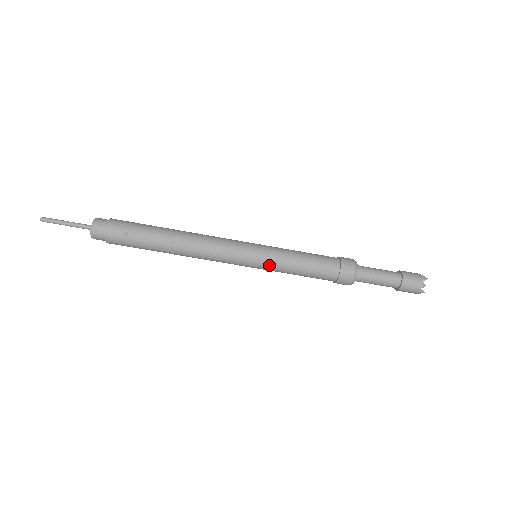
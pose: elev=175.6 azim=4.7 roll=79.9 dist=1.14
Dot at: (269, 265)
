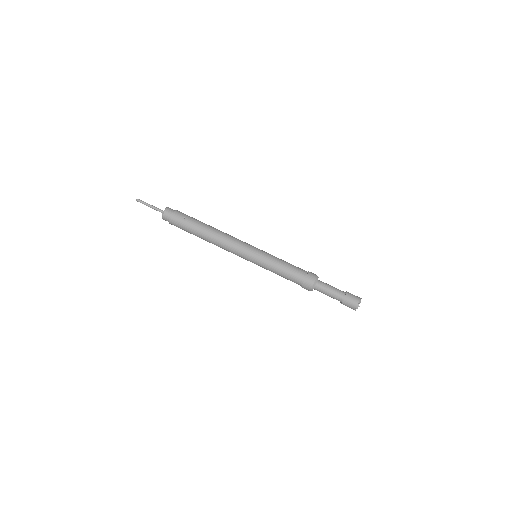
Dot at: (263, 260)
